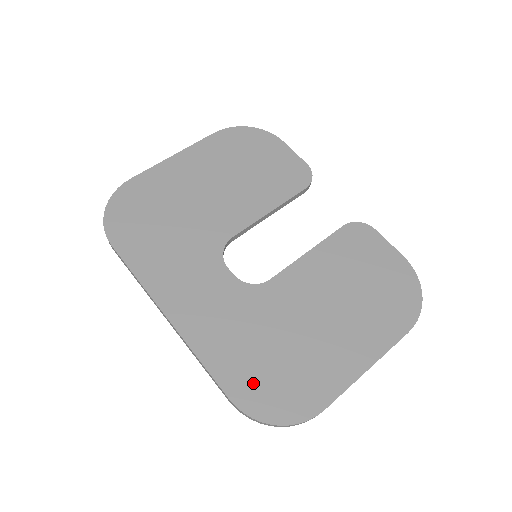
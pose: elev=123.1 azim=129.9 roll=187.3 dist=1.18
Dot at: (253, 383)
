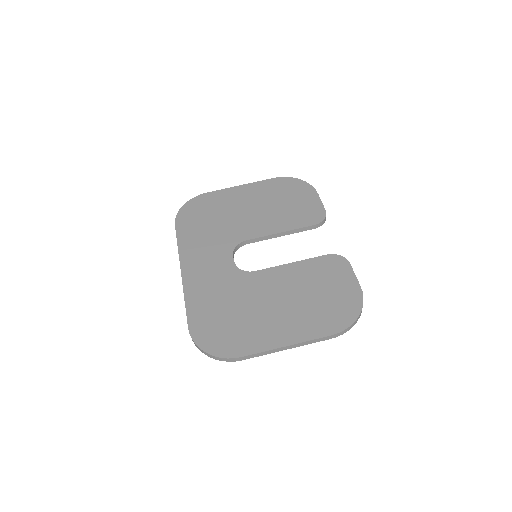
Dot at: (207, 324)
